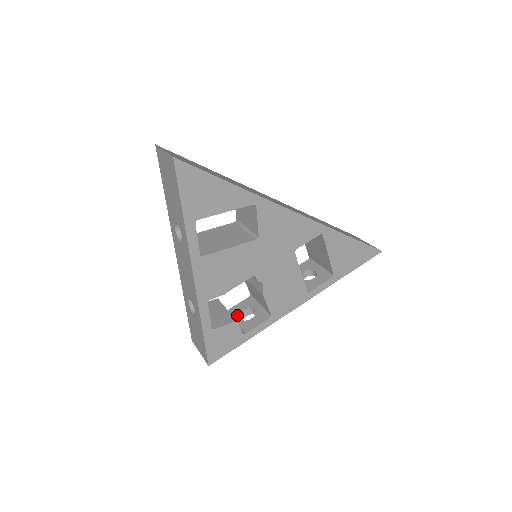
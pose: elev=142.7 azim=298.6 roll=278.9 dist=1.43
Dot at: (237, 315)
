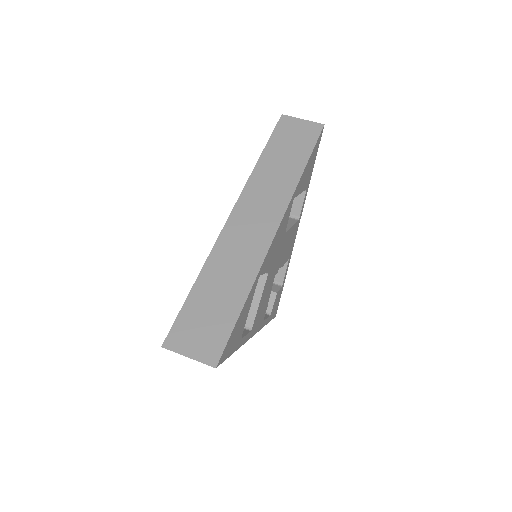
Dot at: occluded
